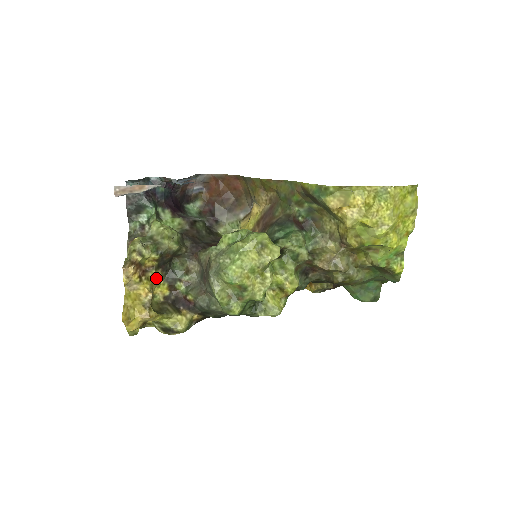
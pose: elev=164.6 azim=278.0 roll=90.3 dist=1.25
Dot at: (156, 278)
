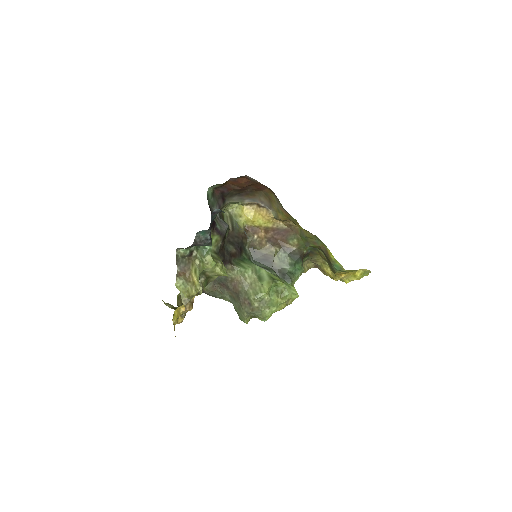
Dot at: occluded
